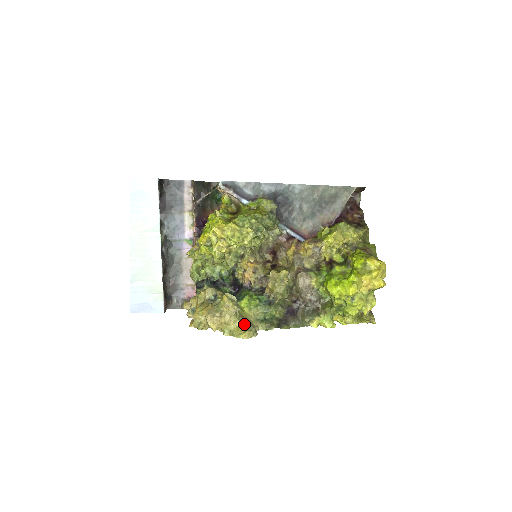
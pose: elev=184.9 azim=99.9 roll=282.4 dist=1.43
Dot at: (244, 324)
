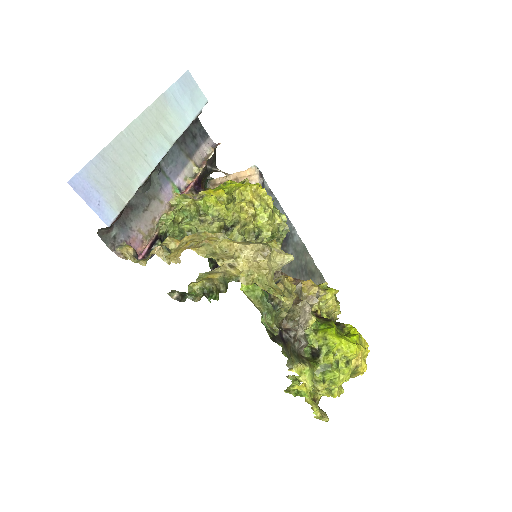
Dot at: occluded
